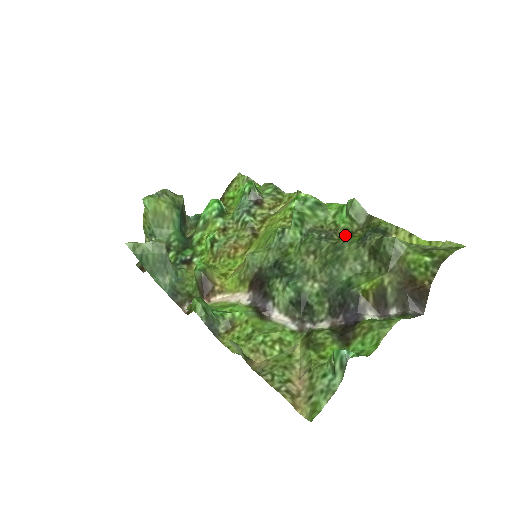
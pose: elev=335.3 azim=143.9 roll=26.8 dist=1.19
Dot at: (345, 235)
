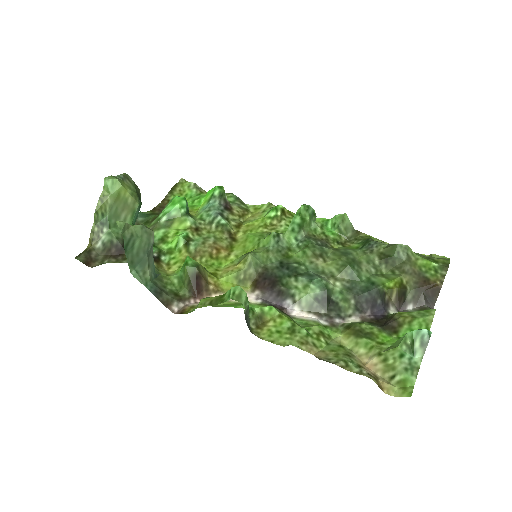
Dot at: (337, 245)
